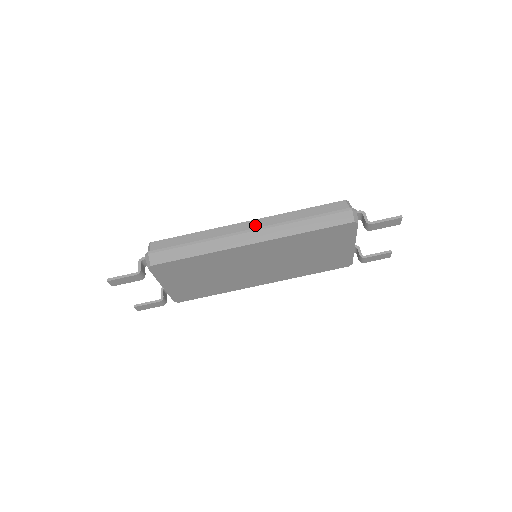
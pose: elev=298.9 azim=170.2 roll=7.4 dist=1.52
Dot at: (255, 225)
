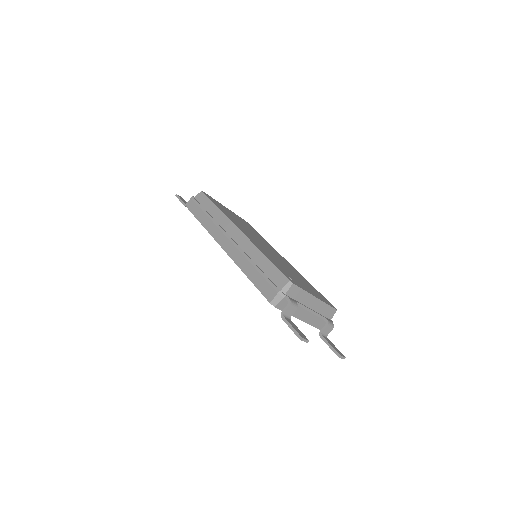
Dot at: (237, 237)
